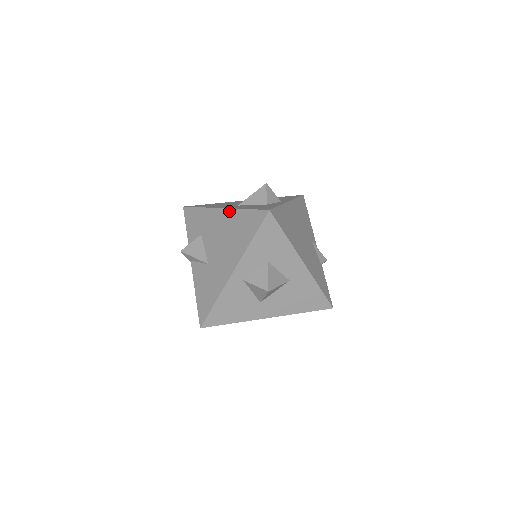
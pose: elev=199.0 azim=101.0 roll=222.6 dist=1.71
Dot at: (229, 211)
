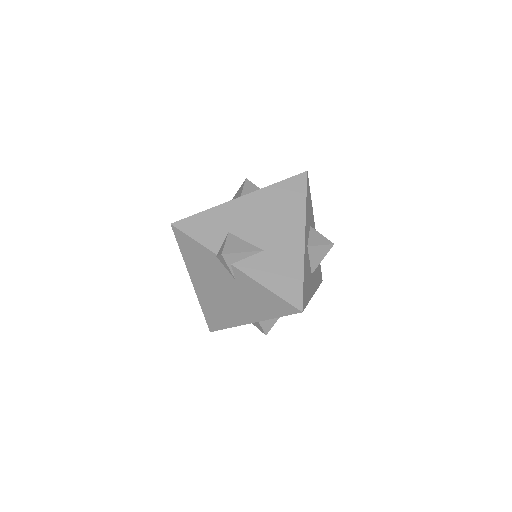
Dot at: (256, 193)
